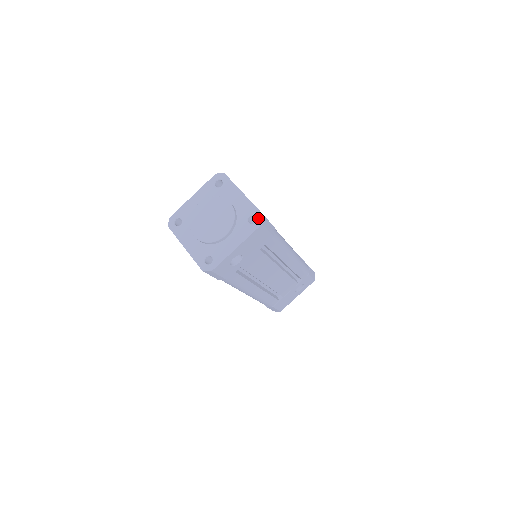
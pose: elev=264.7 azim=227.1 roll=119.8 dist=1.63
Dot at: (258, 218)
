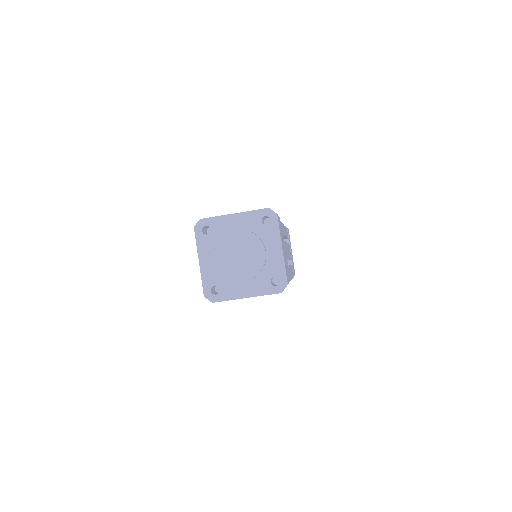
Dot at: (281, 285)
